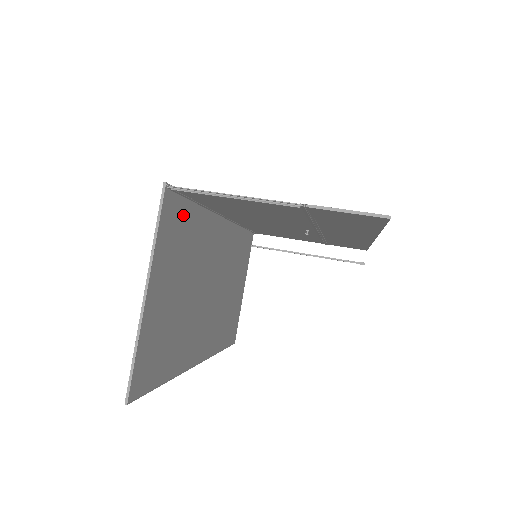
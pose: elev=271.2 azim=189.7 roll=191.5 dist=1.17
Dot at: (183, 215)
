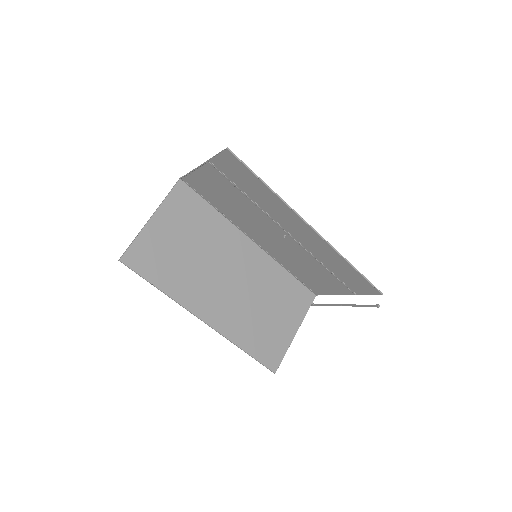
Dot at: (197, 204)
